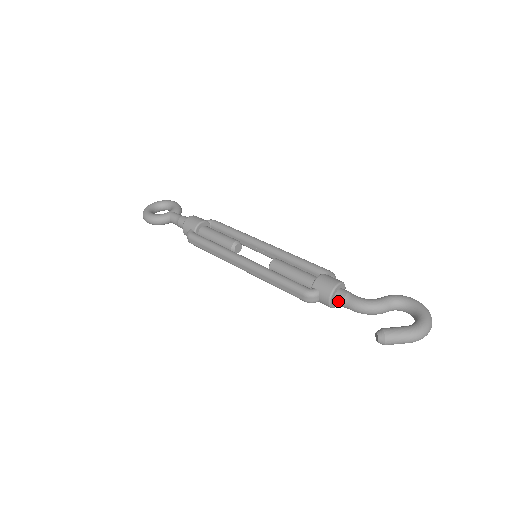
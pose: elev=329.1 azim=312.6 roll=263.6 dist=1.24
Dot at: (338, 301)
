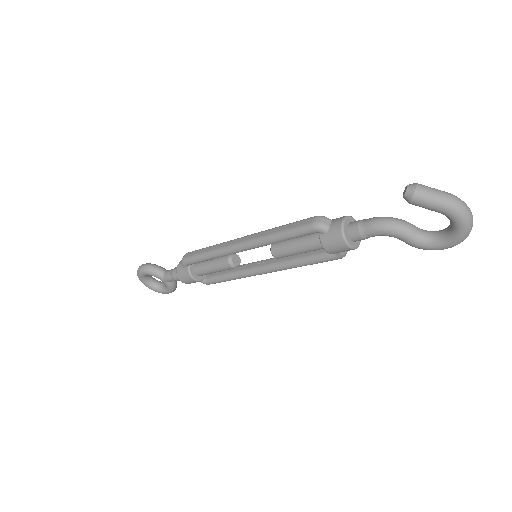
Dot at: (354, 223)
